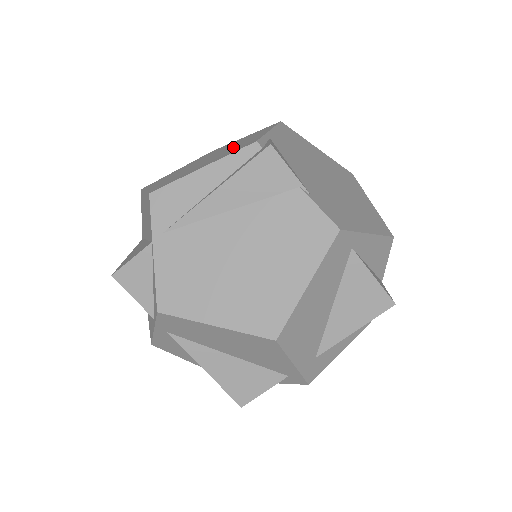
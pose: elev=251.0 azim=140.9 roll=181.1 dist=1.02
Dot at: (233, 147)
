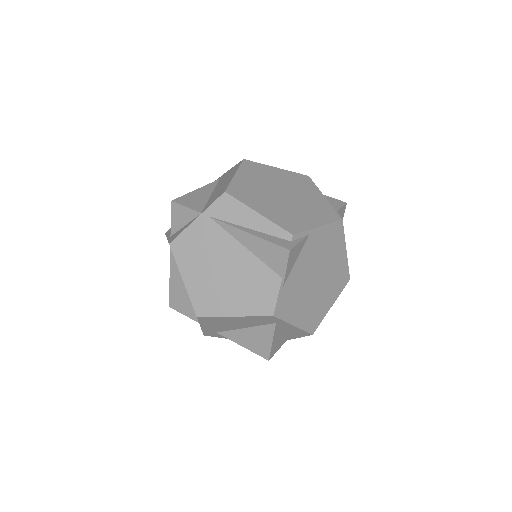
Dot at: (296, 209)
